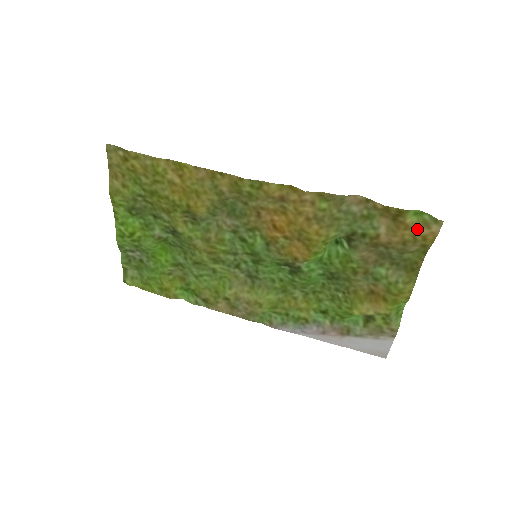
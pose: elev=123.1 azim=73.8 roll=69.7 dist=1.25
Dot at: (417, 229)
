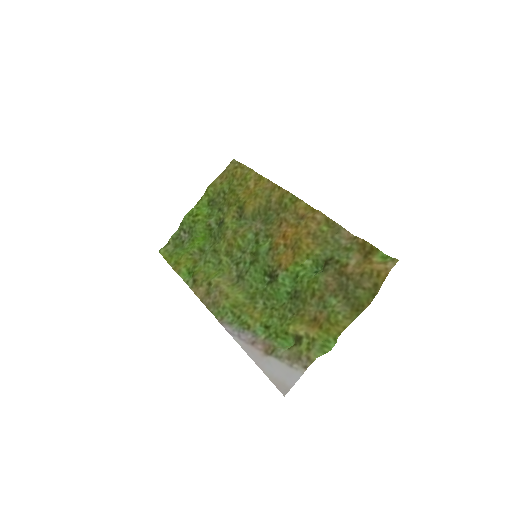
Dot at: (377, 264)
